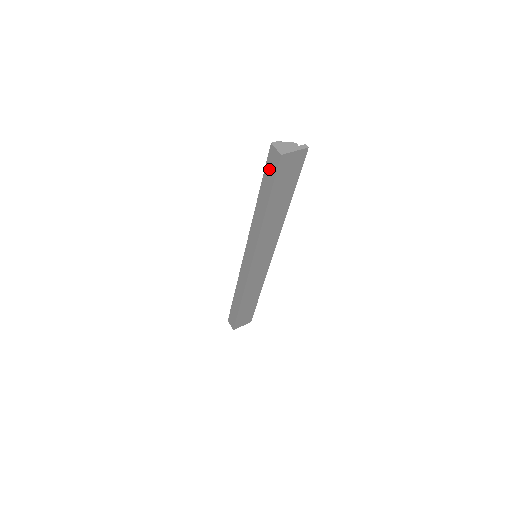
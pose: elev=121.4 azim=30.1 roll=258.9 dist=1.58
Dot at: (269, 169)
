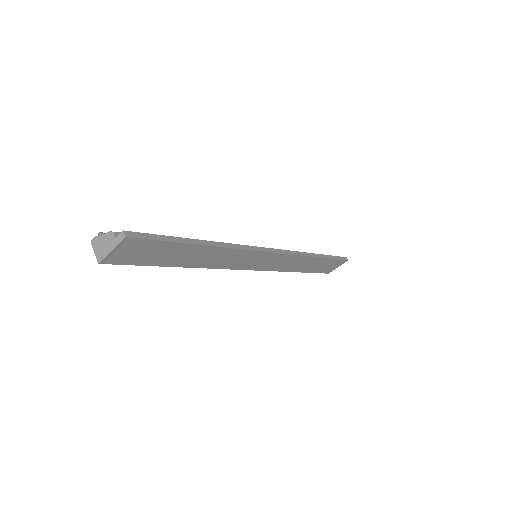
Dot at: occluded
